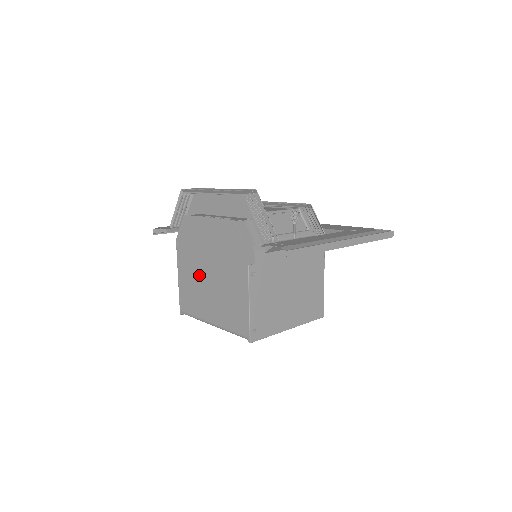
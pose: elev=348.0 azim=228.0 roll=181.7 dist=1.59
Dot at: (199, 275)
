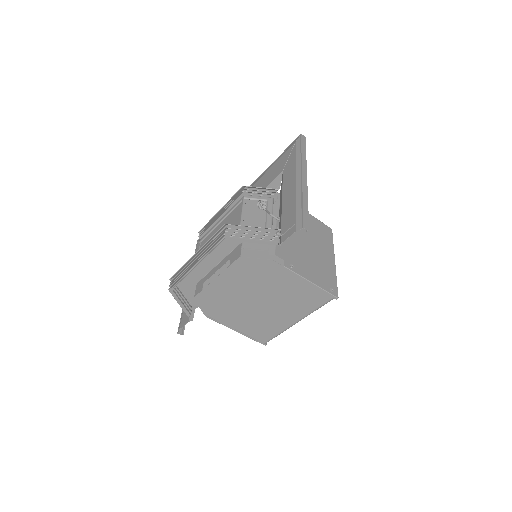
Dot at: (252, 312)
